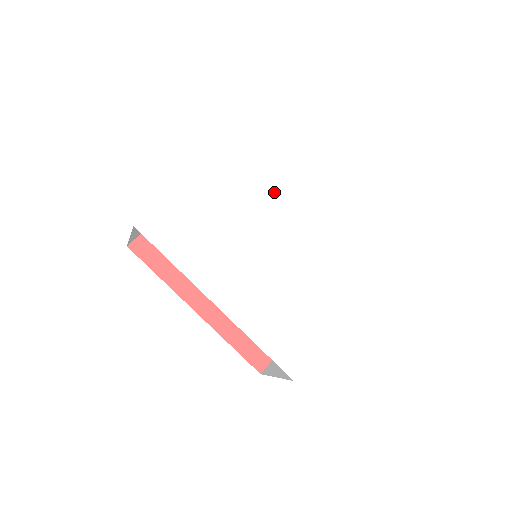
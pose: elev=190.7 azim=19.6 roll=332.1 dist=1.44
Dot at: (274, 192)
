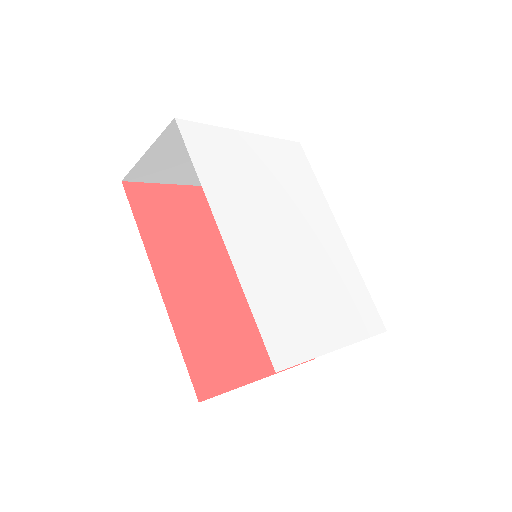
Dot at: (305, 197)
